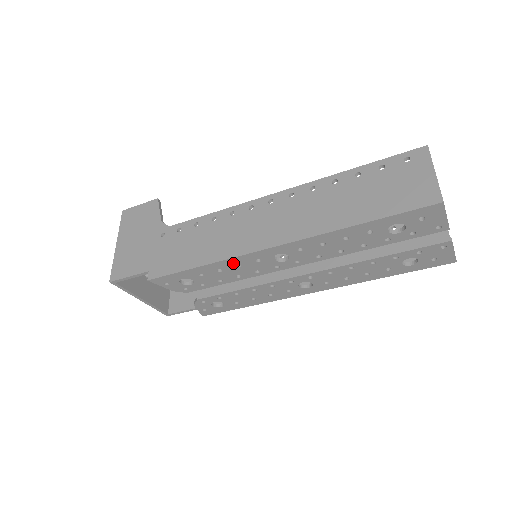
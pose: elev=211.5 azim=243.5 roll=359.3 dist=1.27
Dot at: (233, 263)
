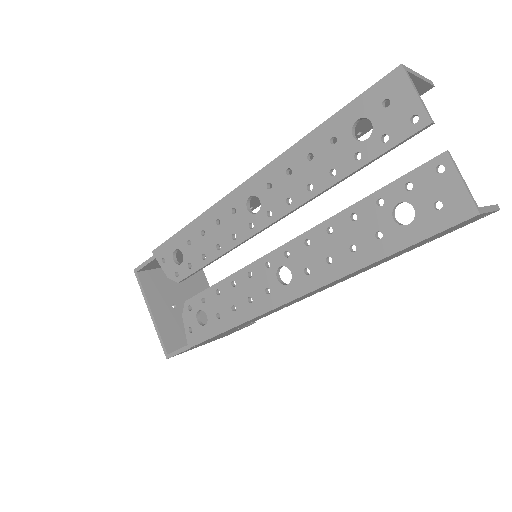
Dot at: (214, 217)
